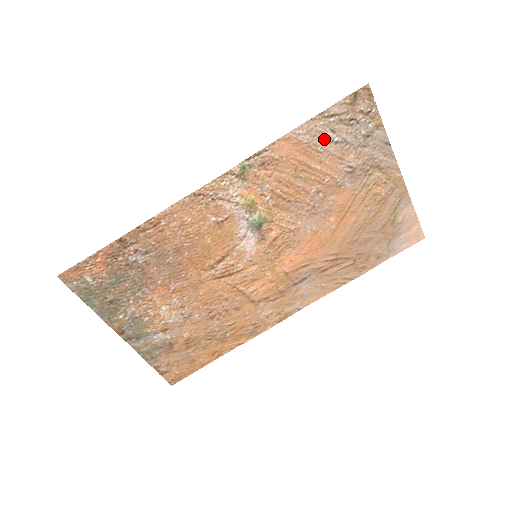
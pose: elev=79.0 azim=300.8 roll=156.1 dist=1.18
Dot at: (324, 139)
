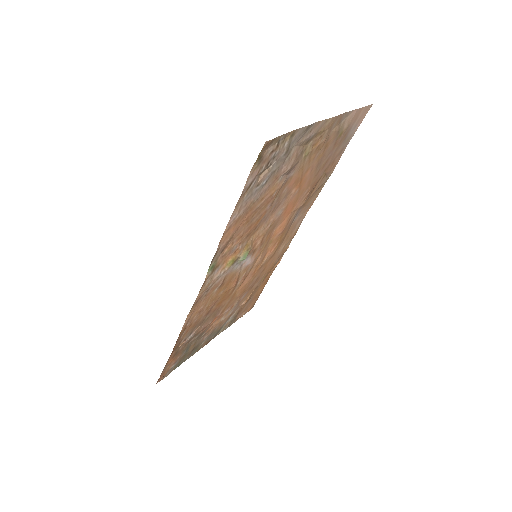
Dot at: (255, 194)
